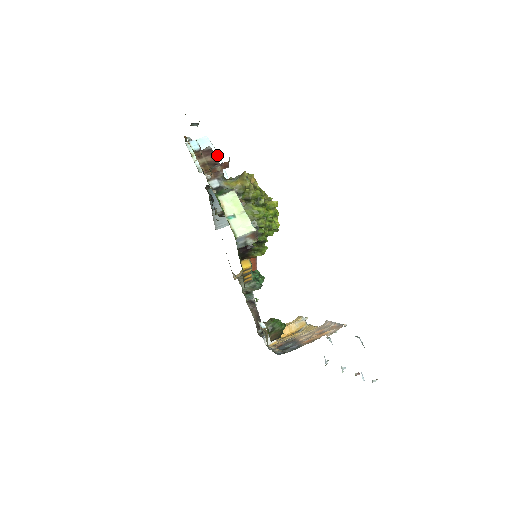
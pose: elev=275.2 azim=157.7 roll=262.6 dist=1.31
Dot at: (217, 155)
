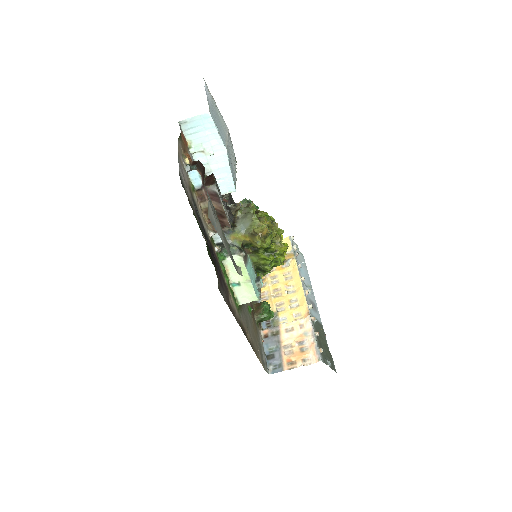
Dot at: (223, 149)
